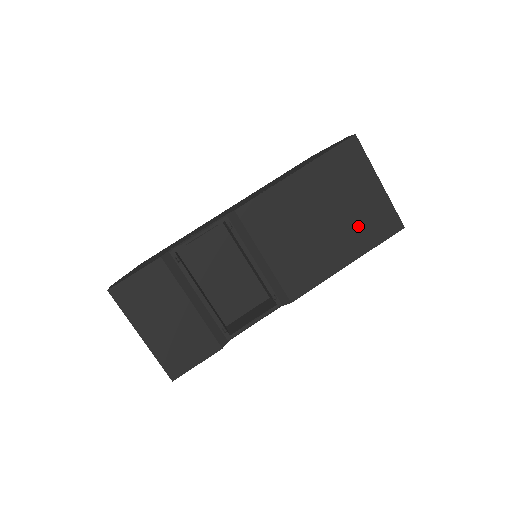
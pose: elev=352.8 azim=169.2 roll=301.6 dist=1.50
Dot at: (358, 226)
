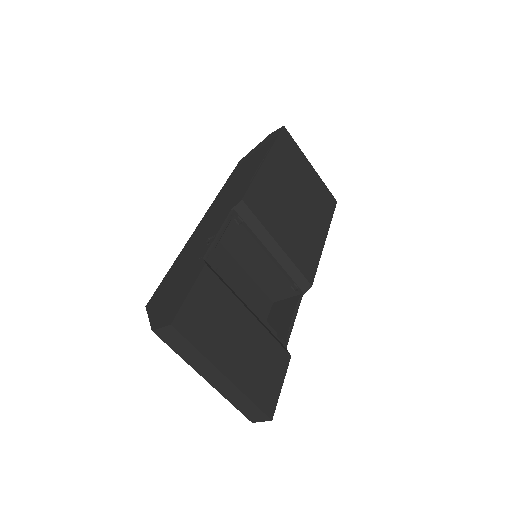
Dot at: (316, 204)
